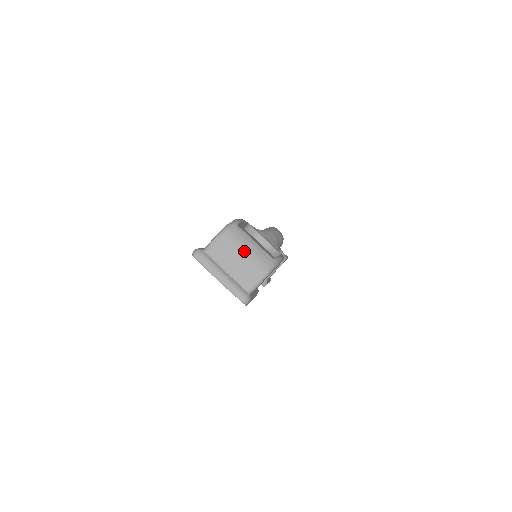
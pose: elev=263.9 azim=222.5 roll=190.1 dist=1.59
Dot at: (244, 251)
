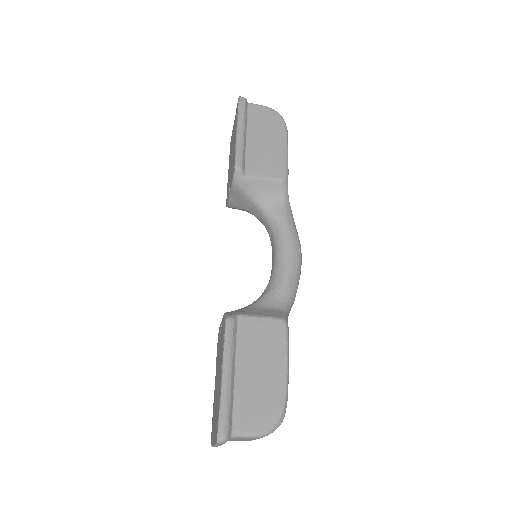
Dot at: occluded
